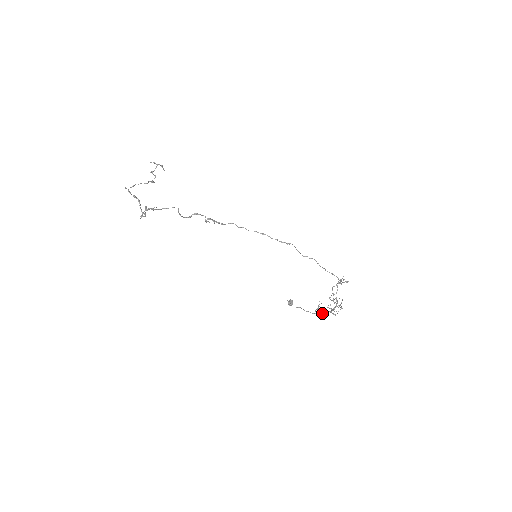
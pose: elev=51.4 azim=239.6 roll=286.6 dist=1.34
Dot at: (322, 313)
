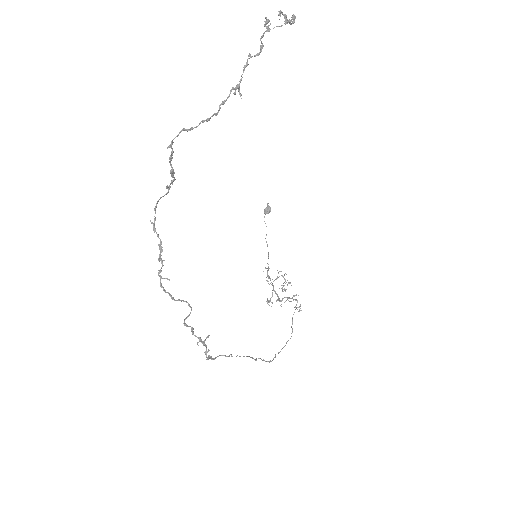
Dot at: occluded
